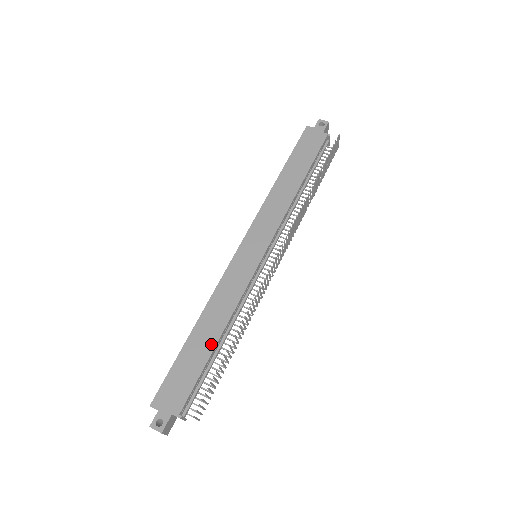
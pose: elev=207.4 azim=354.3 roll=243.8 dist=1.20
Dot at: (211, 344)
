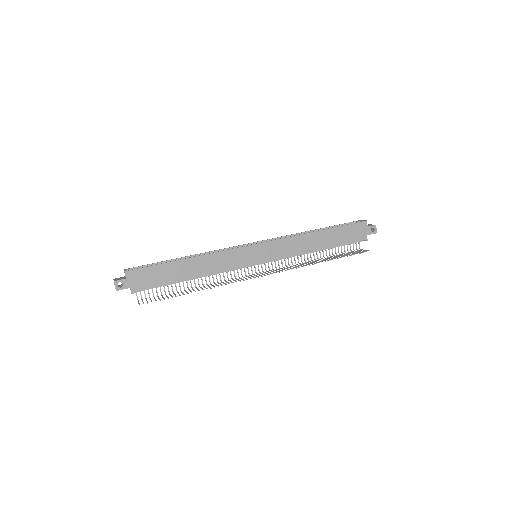
Dot at: (185, 277)
